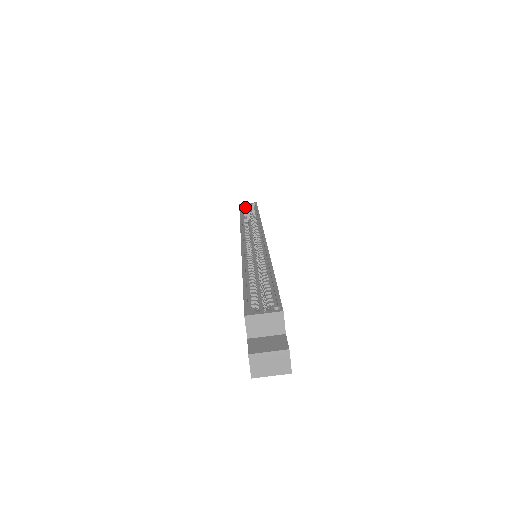
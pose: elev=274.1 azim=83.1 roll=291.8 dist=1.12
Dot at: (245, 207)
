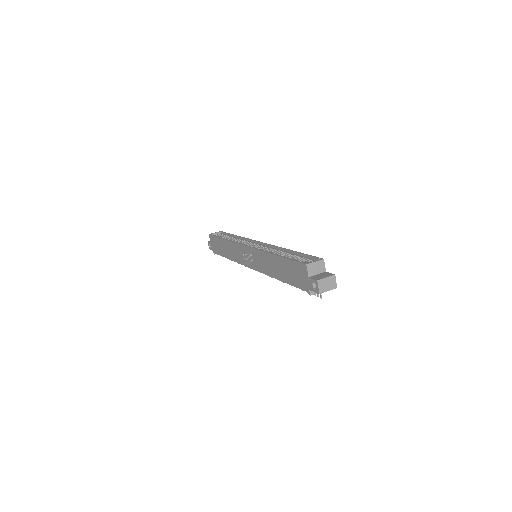
Dot at: occluded
